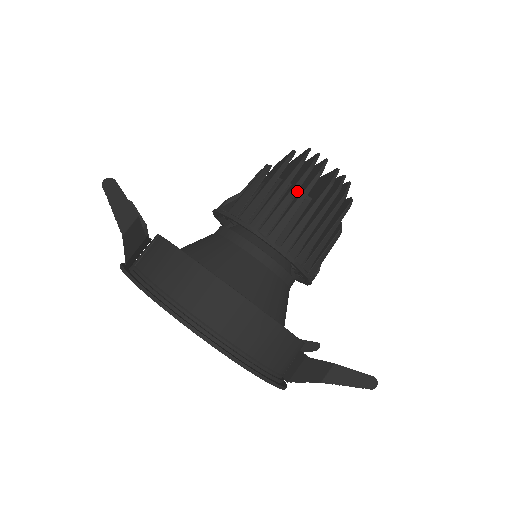
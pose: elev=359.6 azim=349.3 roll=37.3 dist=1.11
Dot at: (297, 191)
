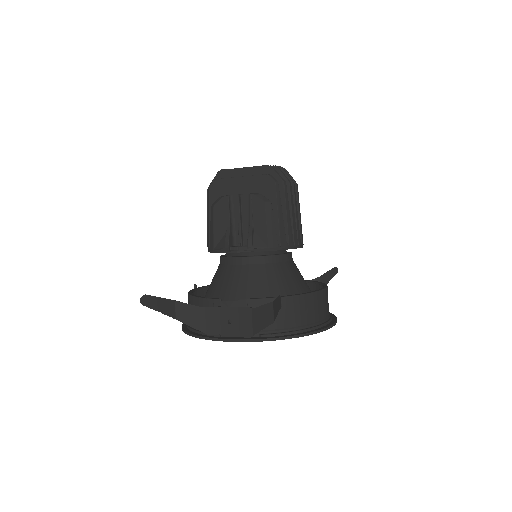
Dot at: occluded
